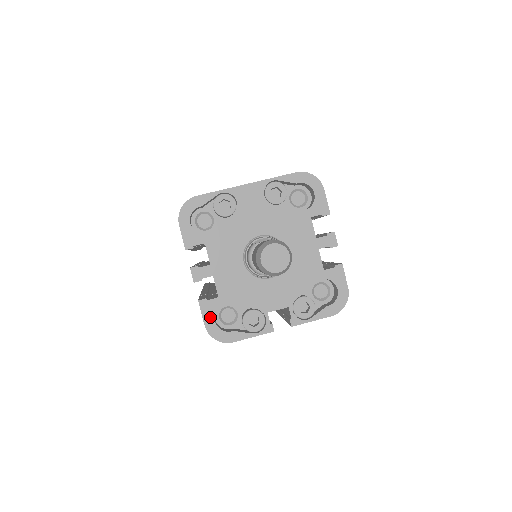
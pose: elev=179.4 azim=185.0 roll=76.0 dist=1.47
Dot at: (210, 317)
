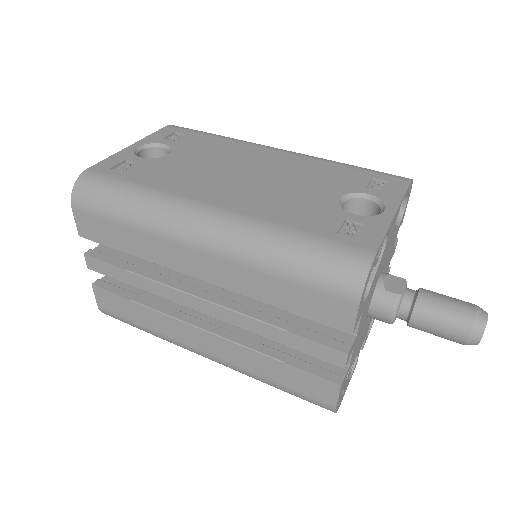
Dot at: occluded
